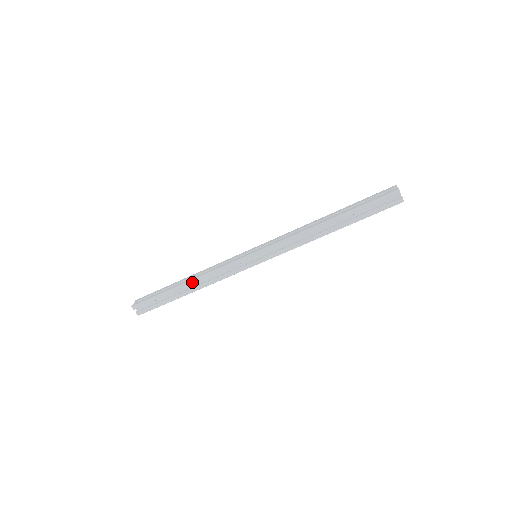
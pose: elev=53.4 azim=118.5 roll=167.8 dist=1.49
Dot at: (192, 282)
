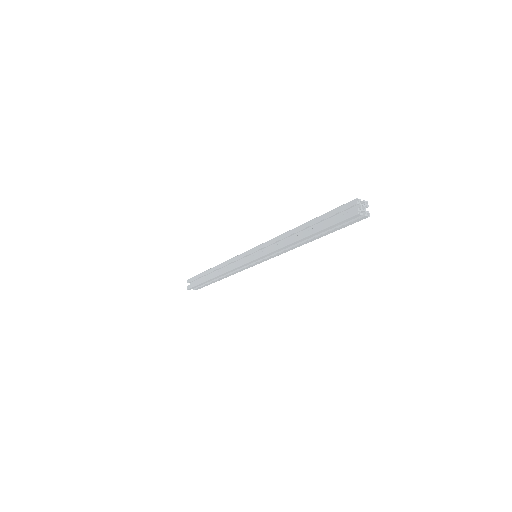
Dot at: (218, 277)
